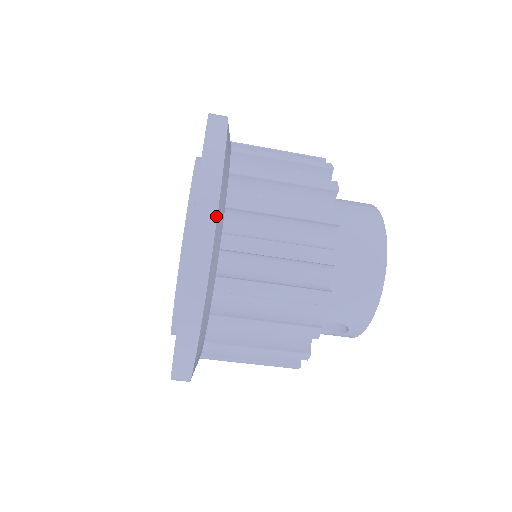
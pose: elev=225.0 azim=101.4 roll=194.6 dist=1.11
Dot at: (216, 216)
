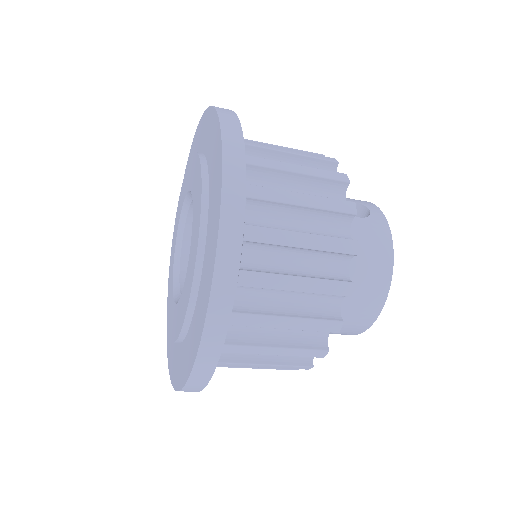
Dot at: (205, 386)
